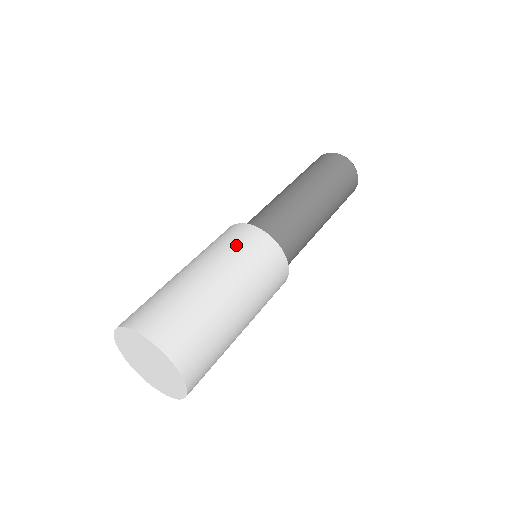
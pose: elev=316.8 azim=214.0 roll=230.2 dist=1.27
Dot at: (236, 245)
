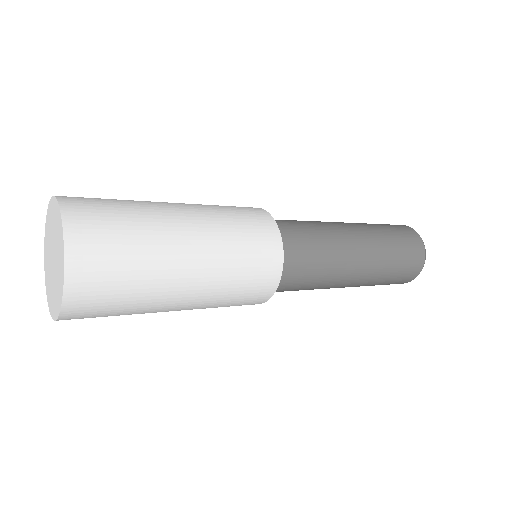
Dot at: (228, 207)
